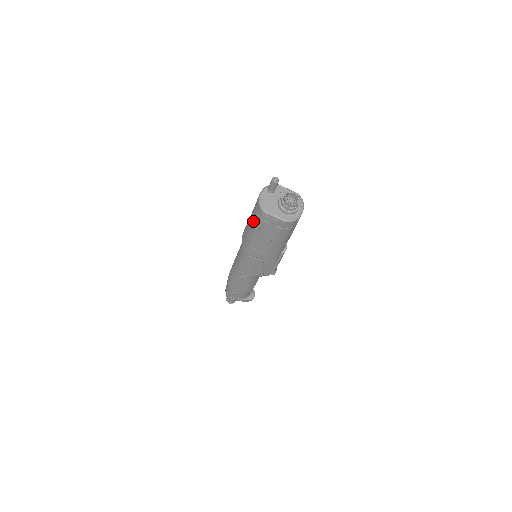
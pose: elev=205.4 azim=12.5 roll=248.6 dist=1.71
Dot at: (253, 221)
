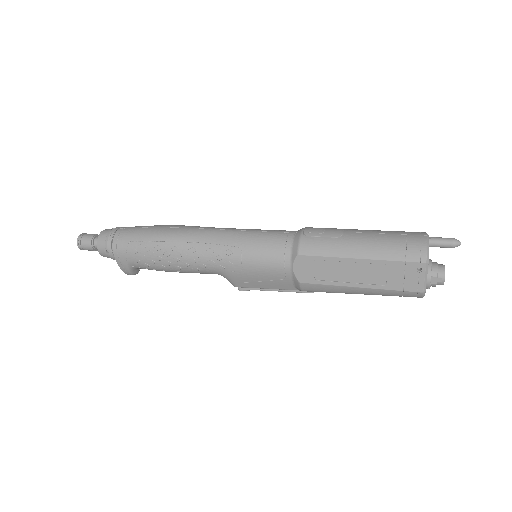
Dot at: (379, 249)
